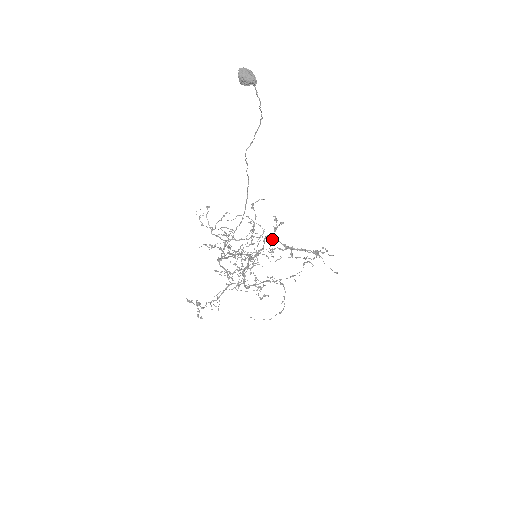
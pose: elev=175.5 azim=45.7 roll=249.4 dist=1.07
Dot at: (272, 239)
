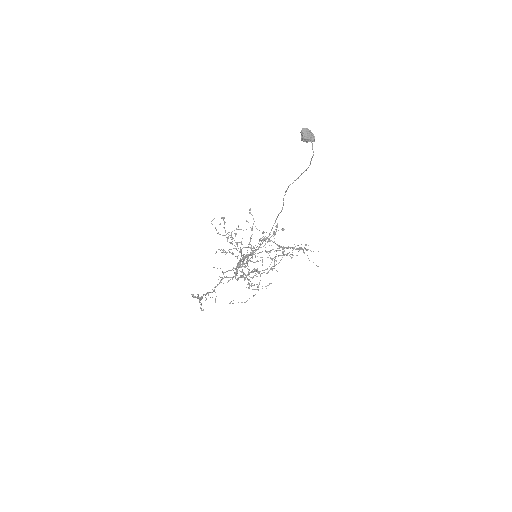
Dot at: (270, 241)
